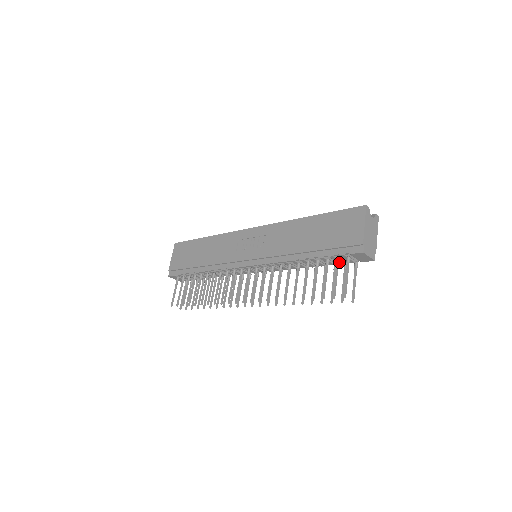
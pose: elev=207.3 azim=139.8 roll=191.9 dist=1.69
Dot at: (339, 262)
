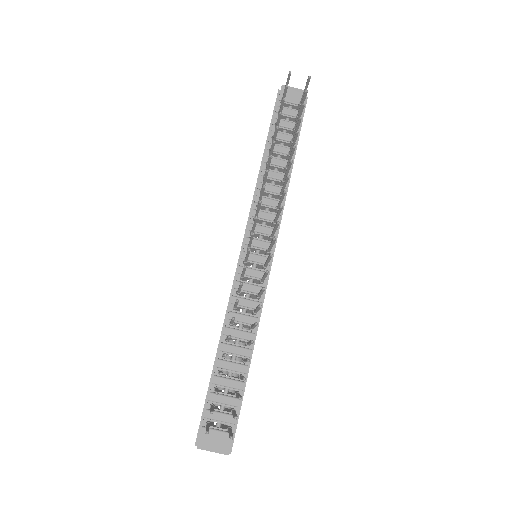
Dot at: (293, 127)
